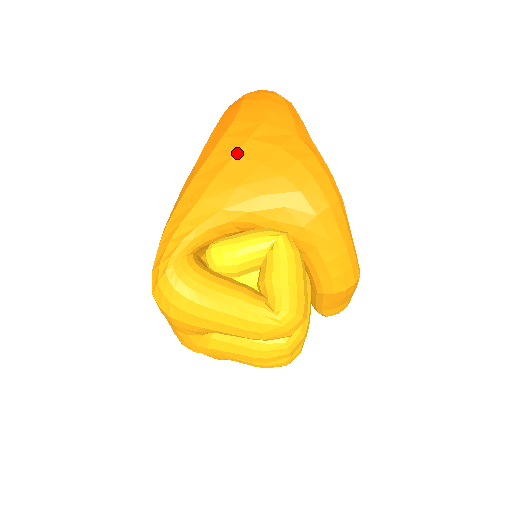
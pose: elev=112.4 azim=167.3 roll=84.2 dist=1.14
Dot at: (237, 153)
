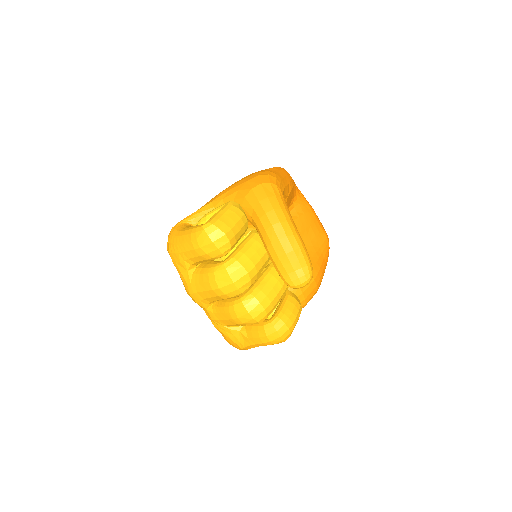
Dot at: occluded
